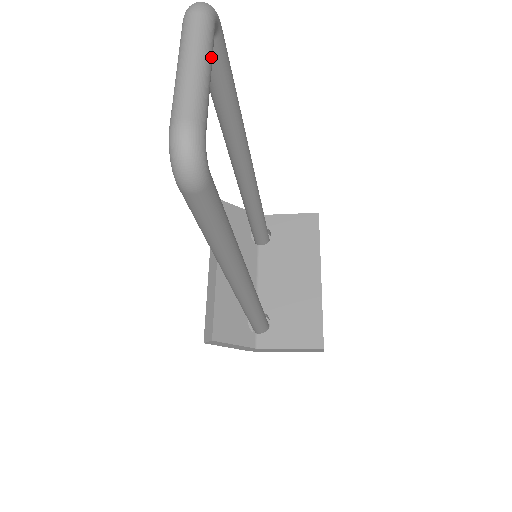
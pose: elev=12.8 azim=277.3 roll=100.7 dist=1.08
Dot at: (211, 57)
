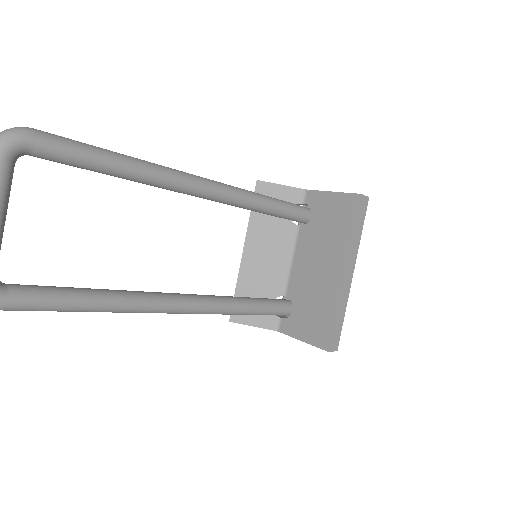
Dot at: out of frame
